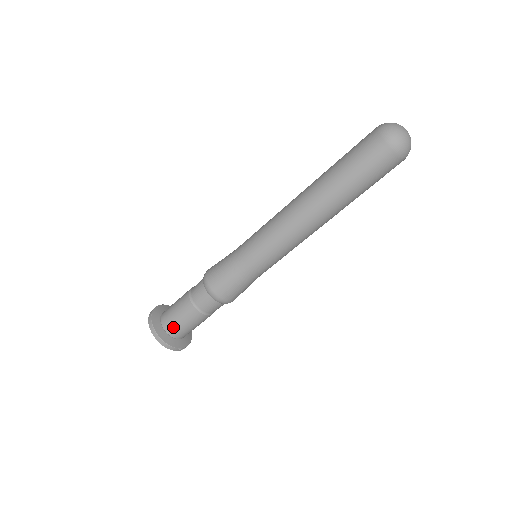
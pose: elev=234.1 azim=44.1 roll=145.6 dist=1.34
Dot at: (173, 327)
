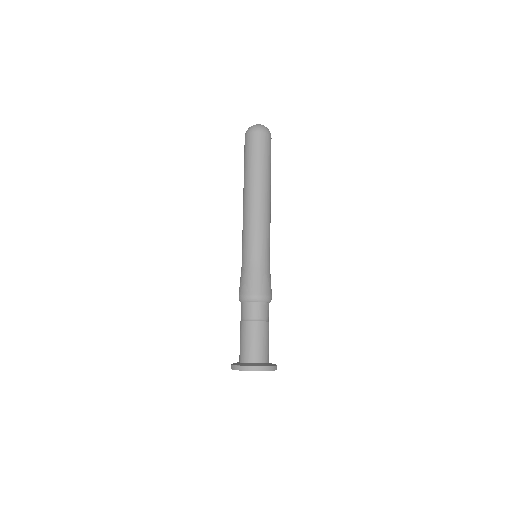
Dot at: (244, 353)
